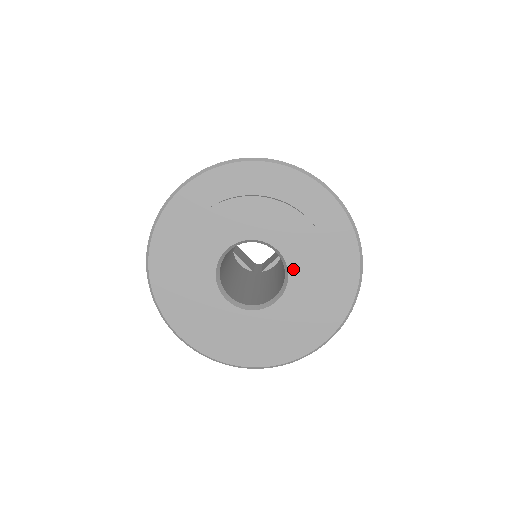
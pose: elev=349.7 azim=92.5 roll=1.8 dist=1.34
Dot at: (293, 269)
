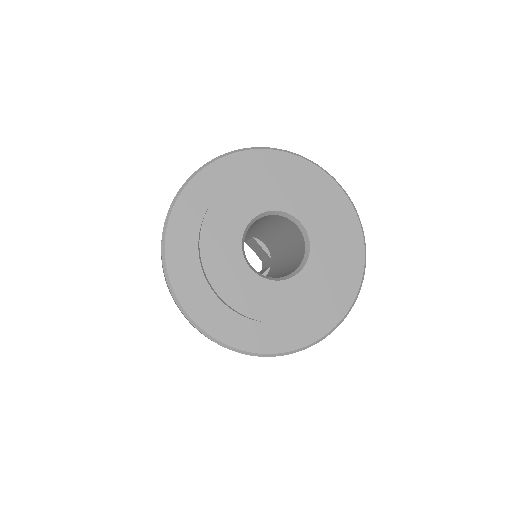
Dot at: (314, 242)
